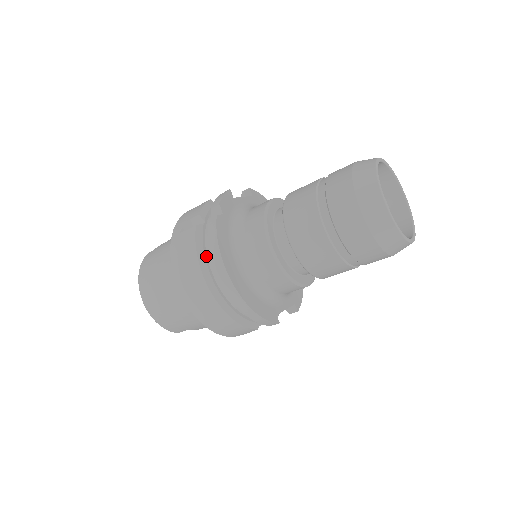
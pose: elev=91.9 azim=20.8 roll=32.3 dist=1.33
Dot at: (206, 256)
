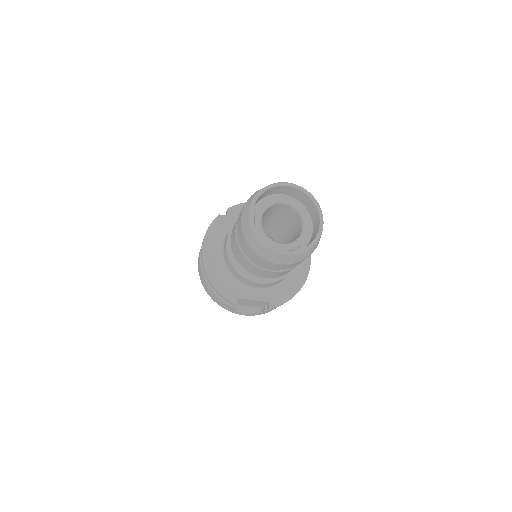
Dot at: occluded
